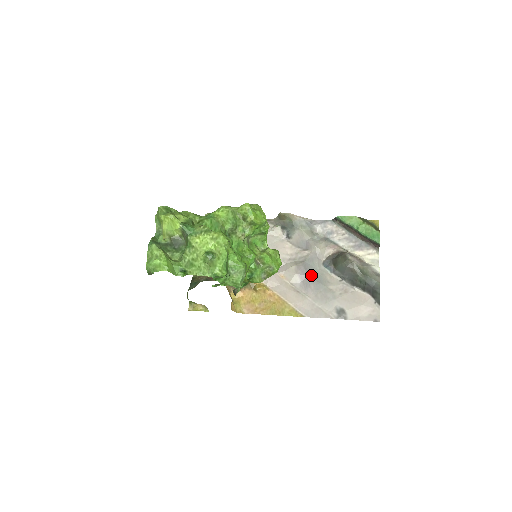
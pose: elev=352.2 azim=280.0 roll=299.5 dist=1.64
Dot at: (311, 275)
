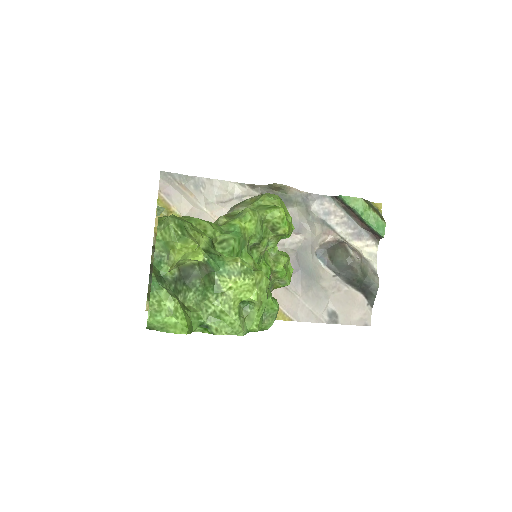
Dot at: (303, 268)
